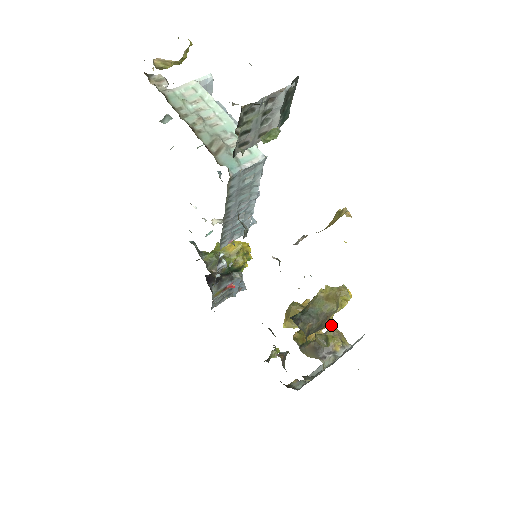
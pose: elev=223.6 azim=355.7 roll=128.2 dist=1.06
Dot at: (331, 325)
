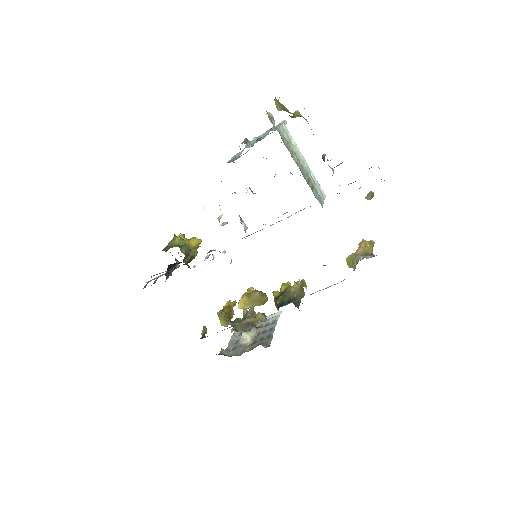
Dot at: occluded
